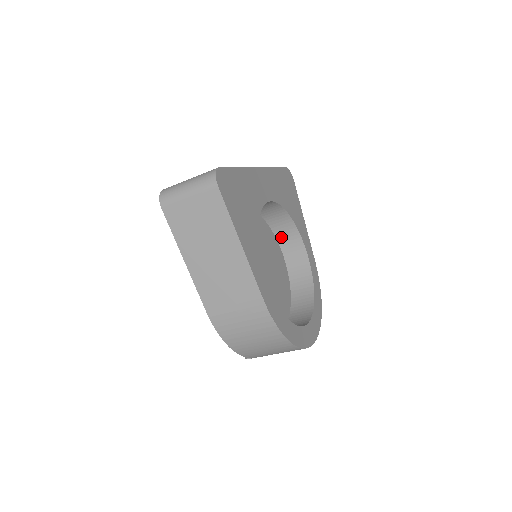
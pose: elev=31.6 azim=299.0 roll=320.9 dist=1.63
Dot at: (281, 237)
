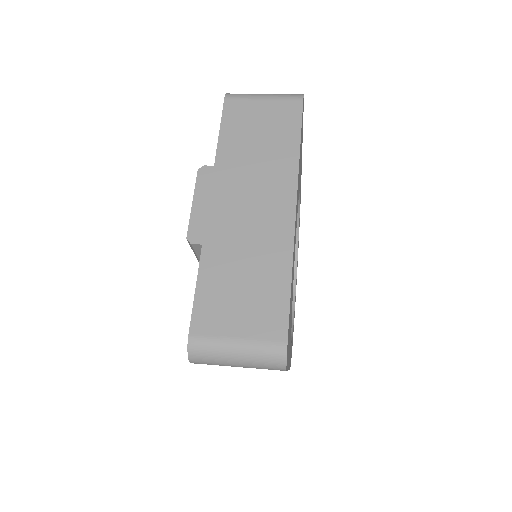
Dot at: occluded
